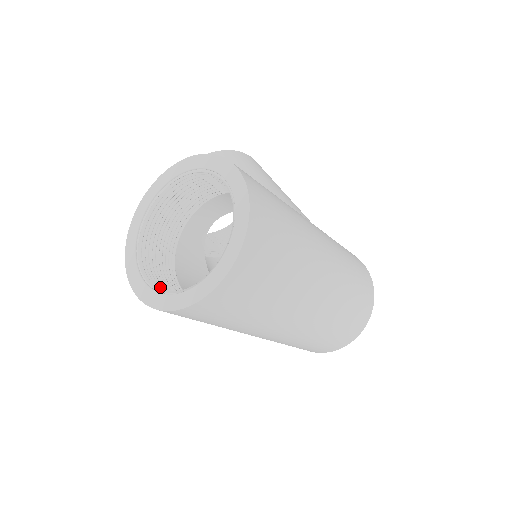
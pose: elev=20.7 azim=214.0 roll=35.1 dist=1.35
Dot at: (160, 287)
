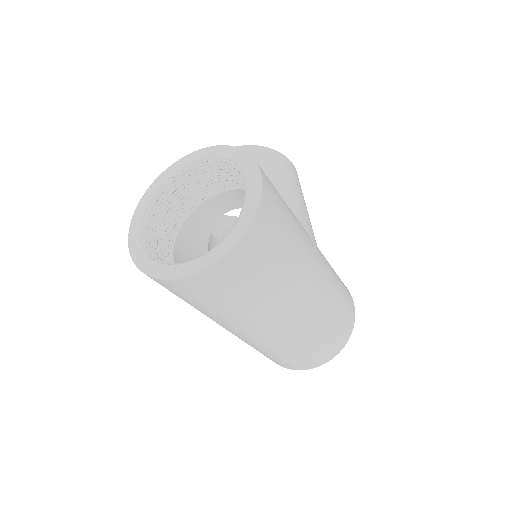
Dot at: (153, 250)
